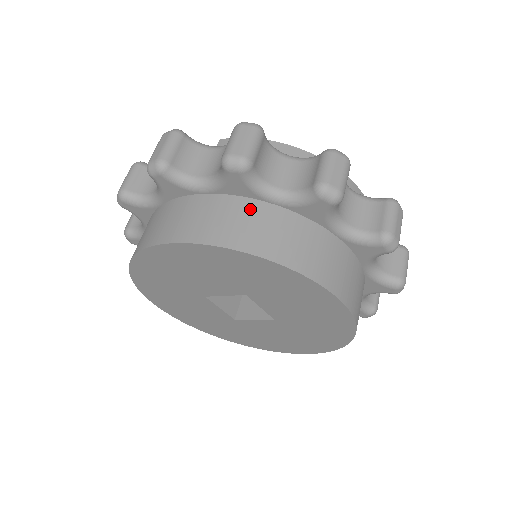
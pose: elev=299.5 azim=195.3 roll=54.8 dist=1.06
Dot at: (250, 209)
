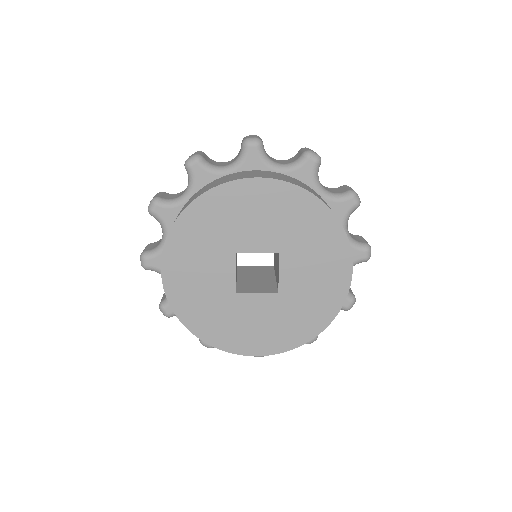
Dot at: occluded
